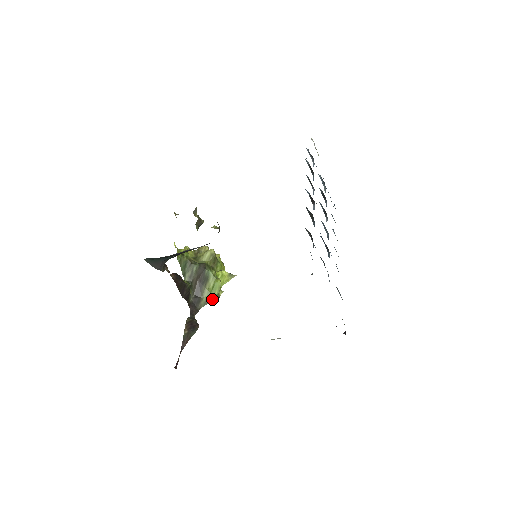
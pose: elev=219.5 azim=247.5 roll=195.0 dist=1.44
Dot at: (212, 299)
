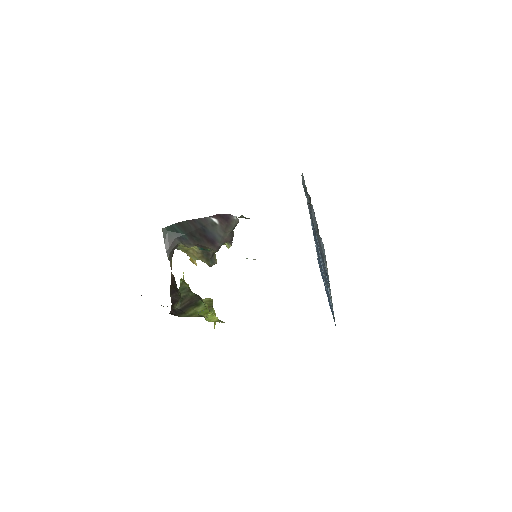
Dot at: (195, 316)
